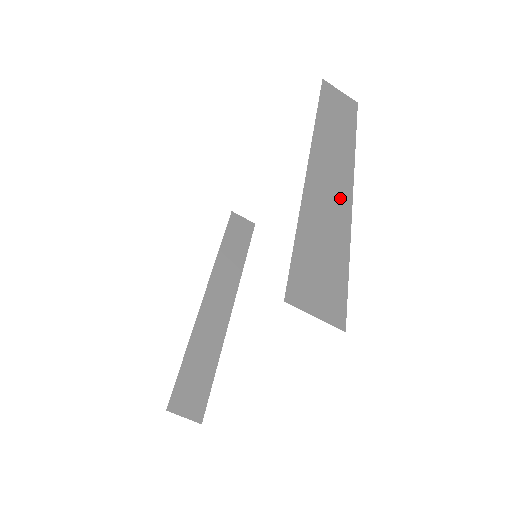
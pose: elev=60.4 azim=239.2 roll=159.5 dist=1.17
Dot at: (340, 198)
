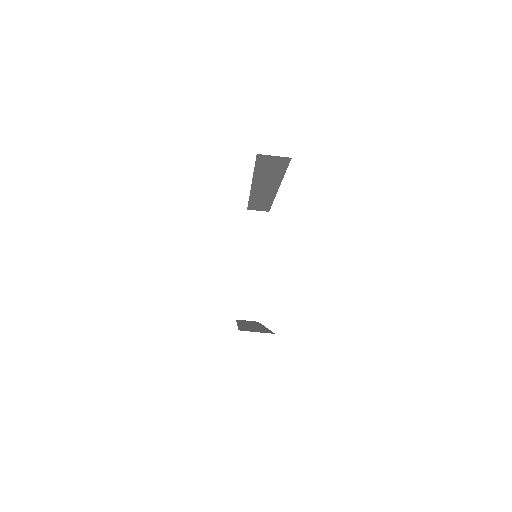
Dot at: occluded
